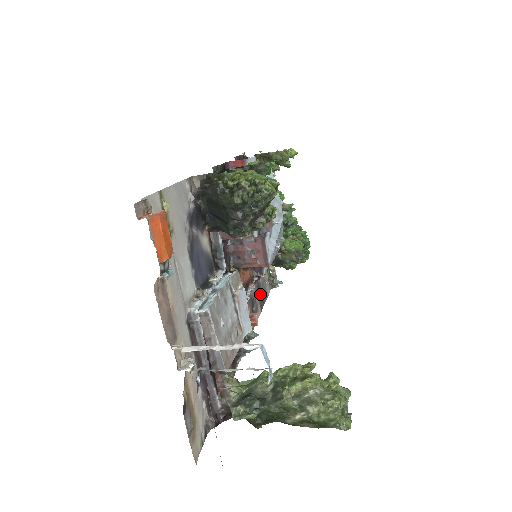
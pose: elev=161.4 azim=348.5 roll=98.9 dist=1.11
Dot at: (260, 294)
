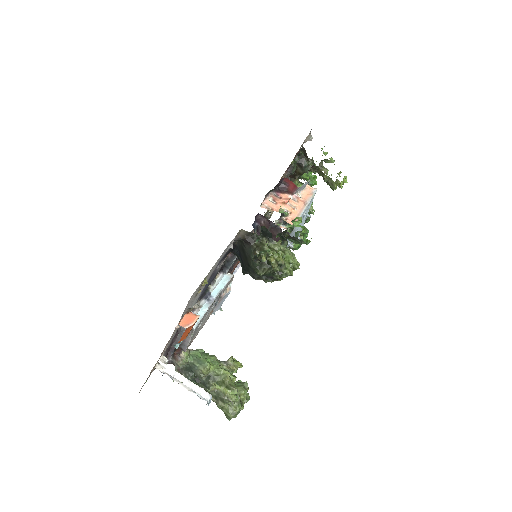
Dot at: occluded
